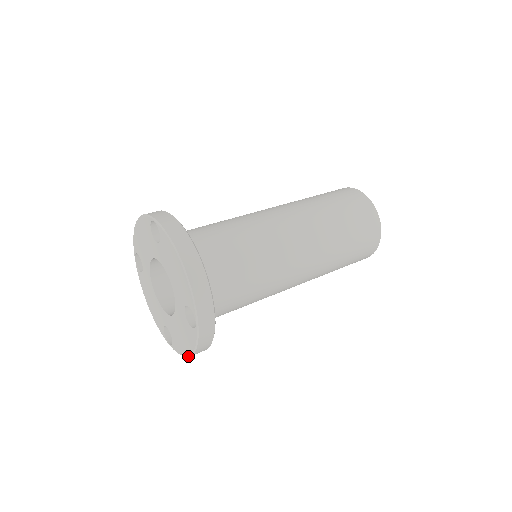
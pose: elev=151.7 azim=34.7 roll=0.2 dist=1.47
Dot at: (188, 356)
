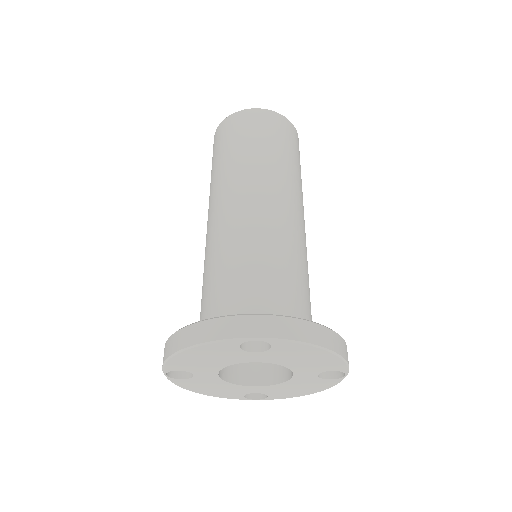
Dot at: occluded
